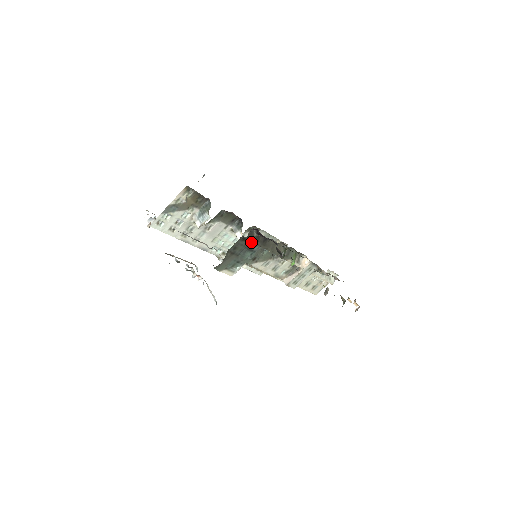
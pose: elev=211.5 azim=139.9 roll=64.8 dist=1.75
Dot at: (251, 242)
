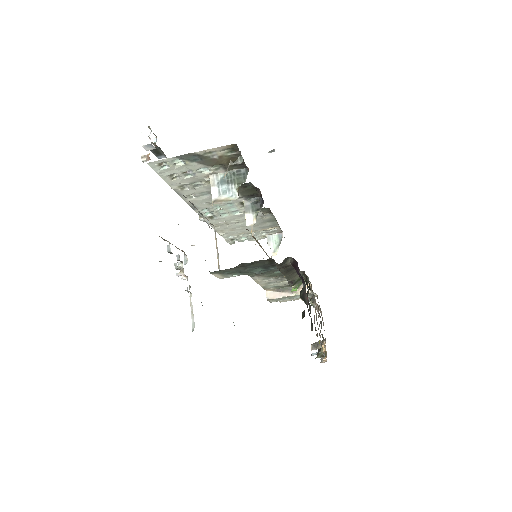
Dot at: (274, 263)
